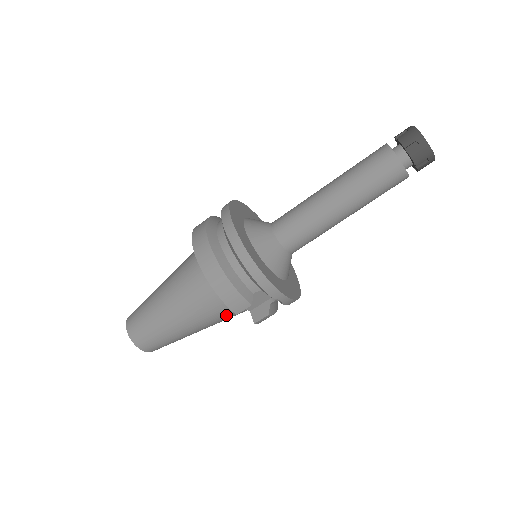
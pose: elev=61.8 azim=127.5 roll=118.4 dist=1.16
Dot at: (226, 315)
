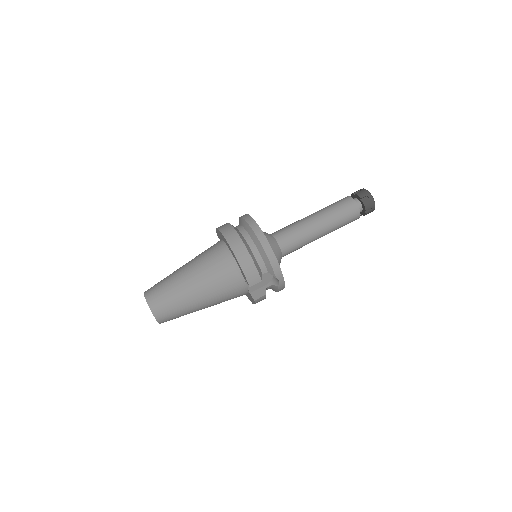
Dot at: (233, 293)
